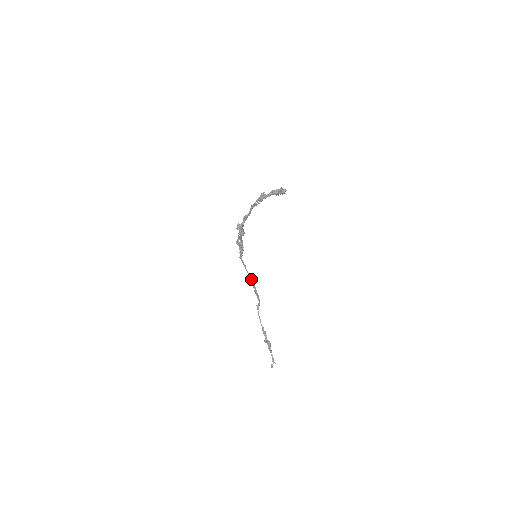
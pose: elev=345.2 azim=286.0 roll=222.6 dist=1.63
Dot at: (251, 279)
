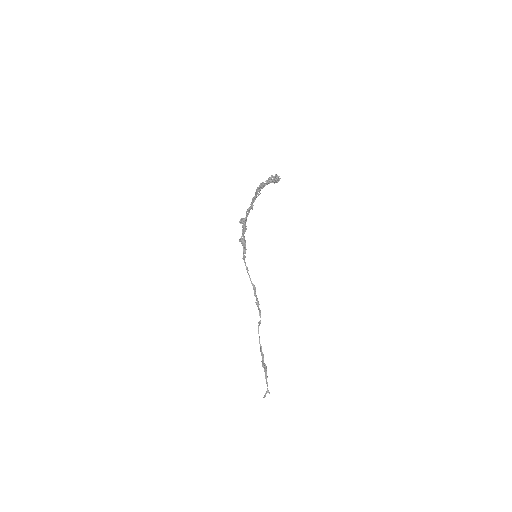
Dot at: (253, 286)
